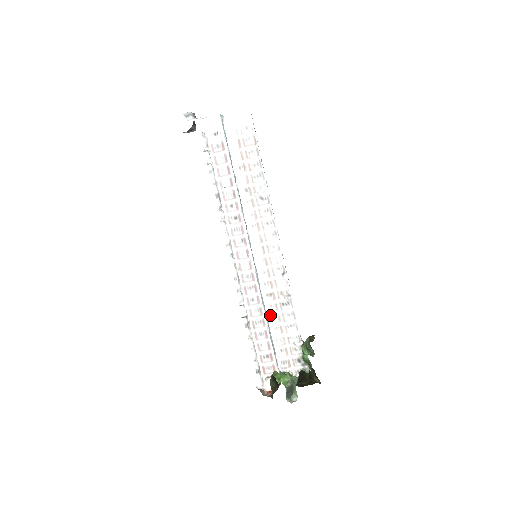
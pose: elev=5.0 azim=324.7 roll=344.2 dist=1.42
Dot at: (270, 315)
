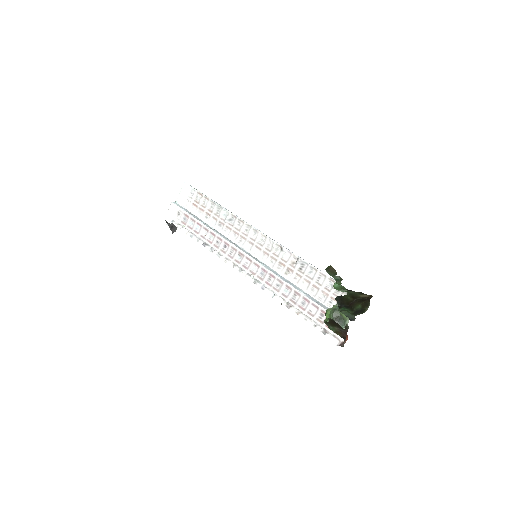
Dot at: (300, 285)
